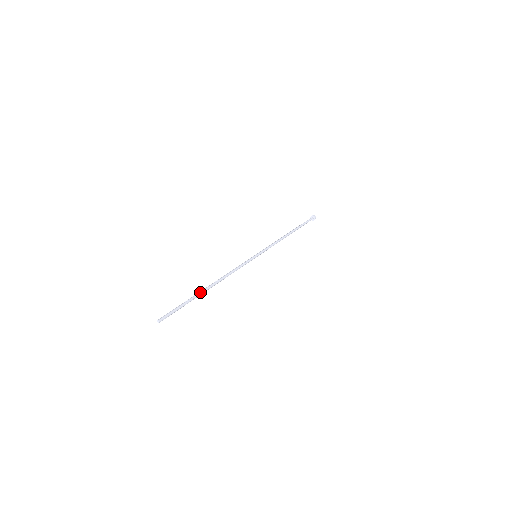
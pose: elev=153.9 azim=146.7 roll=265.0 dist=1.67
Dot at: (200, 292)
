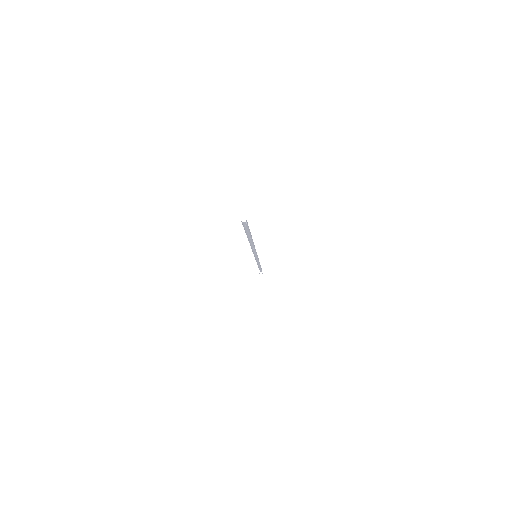
Dot at: (251, 235)
